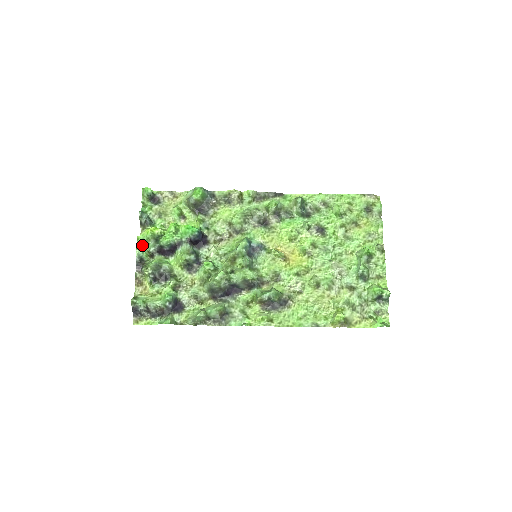
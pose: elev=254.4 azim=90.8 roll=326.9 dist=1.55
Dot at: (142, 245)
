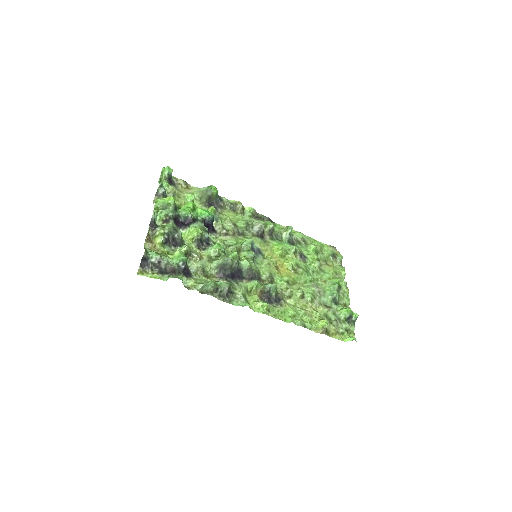
Dot at: (160, 208)
